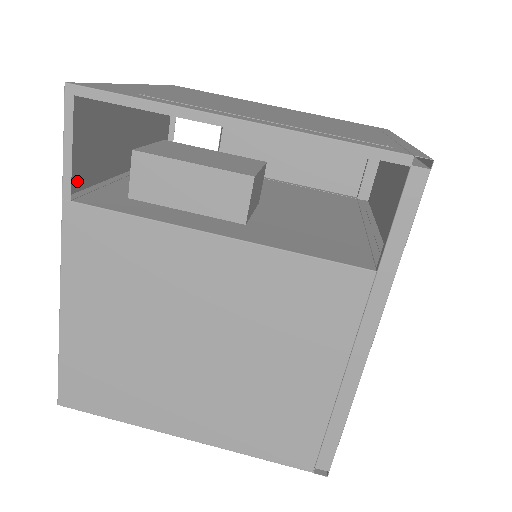
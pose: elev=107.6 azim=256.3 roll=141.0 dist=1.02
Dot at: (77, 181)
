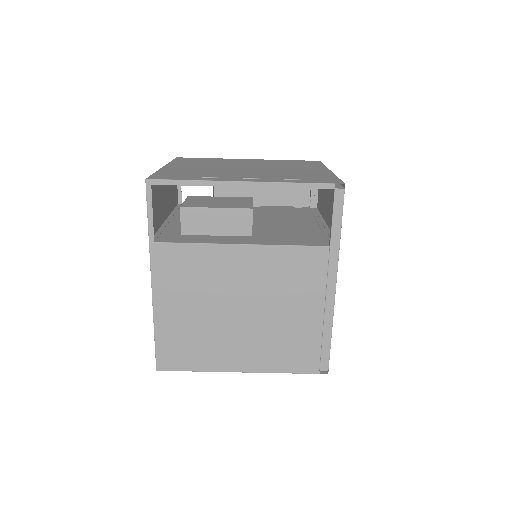
Dot at: occluded
